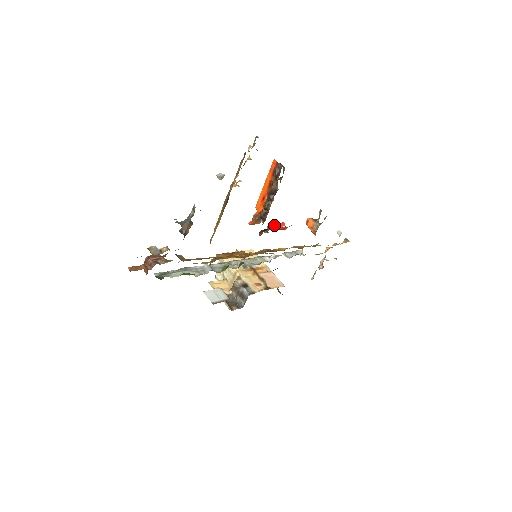
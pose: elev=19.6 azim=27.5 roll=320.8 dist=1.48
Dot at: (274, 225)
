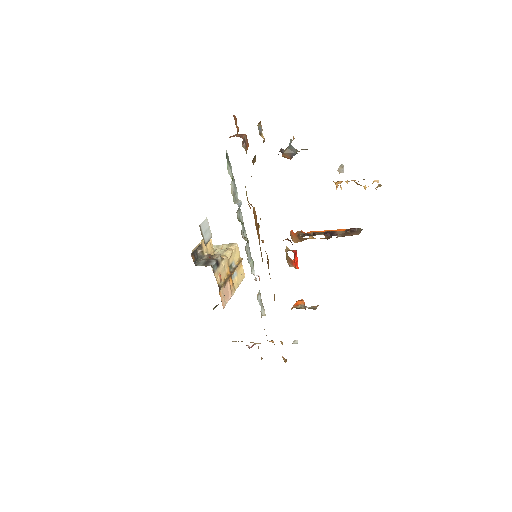
Dot at: (296, 255)
